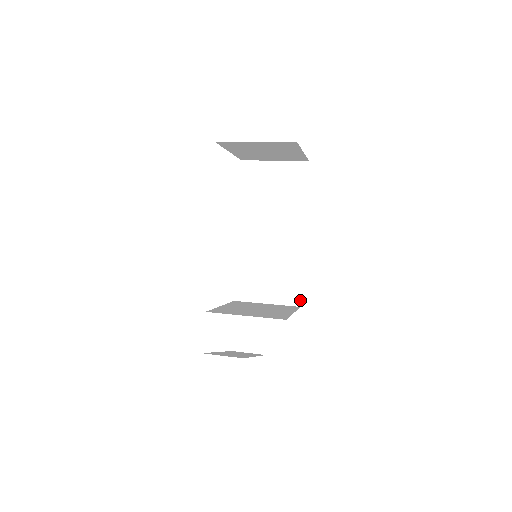
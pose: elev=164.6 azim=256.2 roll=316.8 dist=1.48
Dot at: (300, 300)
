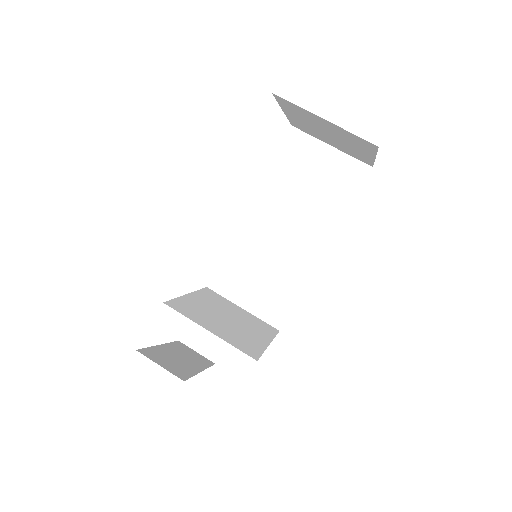
Dot at: (283, 323)
